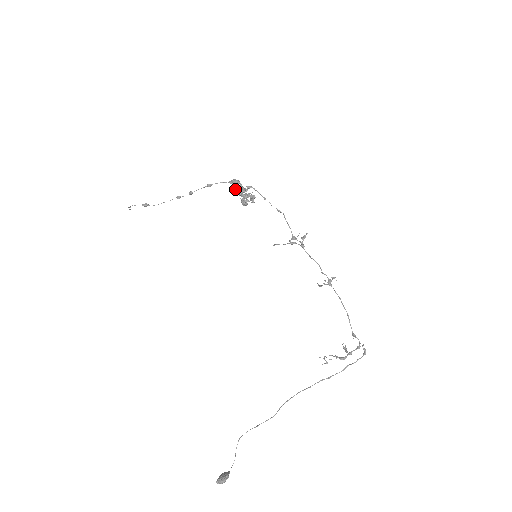
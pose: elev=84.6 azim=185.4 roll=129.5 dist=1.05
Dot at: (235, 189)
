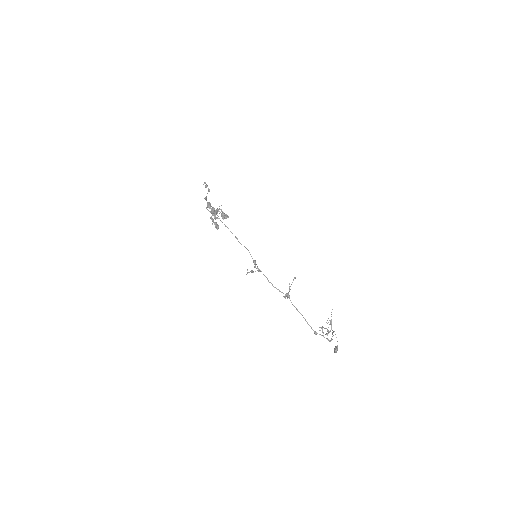
Dot at: (212, 214)
